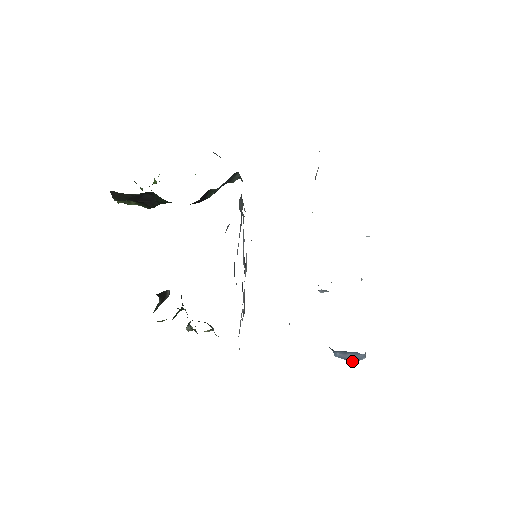
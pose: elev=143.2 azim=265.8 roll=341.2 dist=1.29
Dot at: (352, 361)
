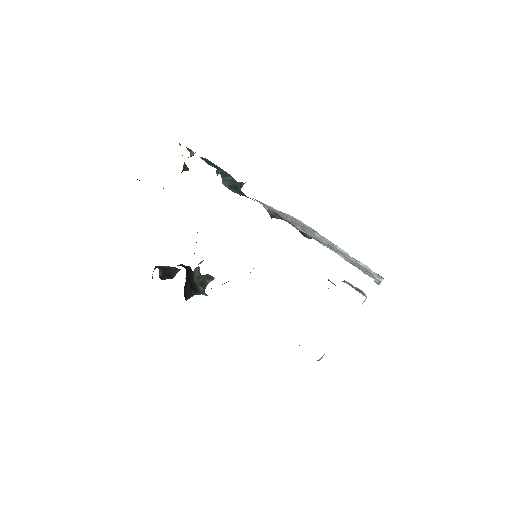
Dot at: occluded
